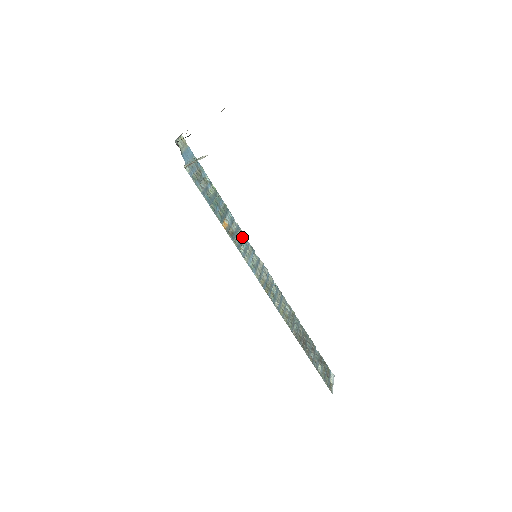
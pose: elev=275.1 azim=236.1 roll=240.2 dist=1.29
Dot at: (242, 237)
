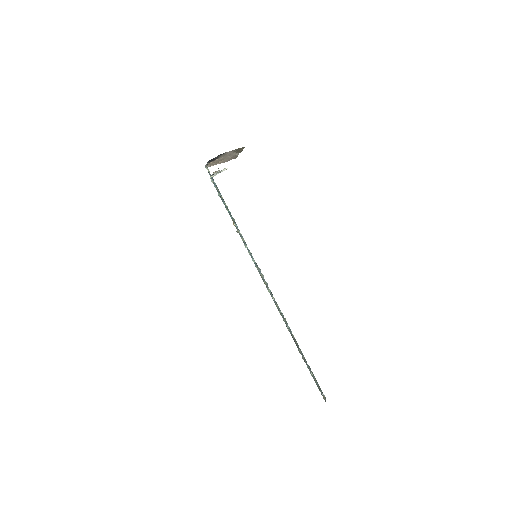
Dot at: (245, 243)
